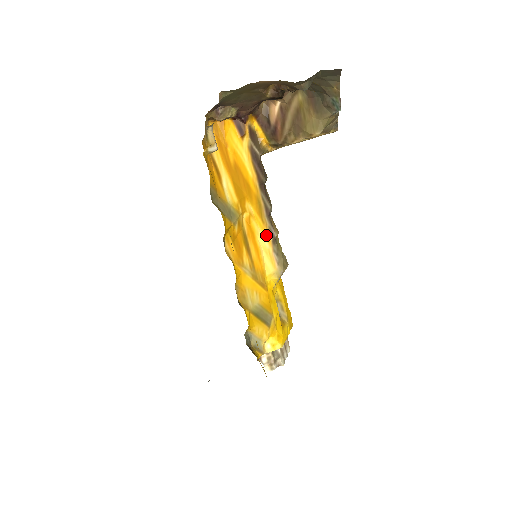
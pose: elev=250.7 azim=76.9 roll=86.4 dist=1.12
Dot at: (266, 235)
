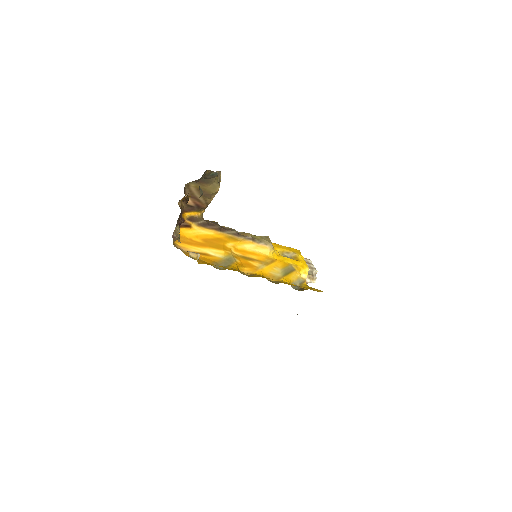
Dot at: (248, 243)
